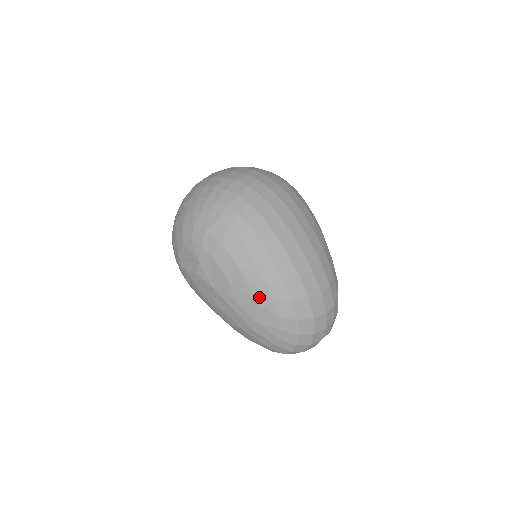
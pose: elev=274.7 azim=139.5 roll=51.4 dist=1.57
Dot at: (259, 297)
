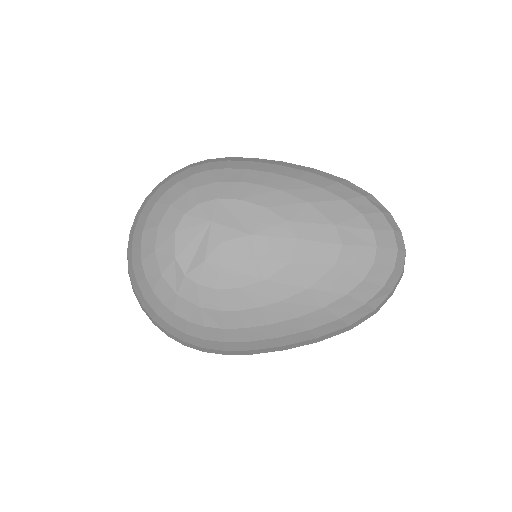
Dot at: (308, 195)
